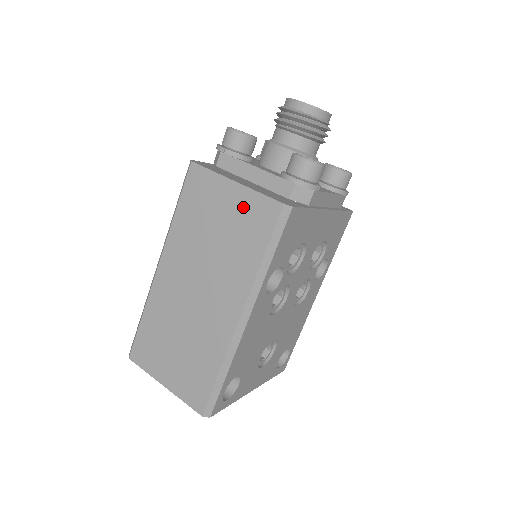
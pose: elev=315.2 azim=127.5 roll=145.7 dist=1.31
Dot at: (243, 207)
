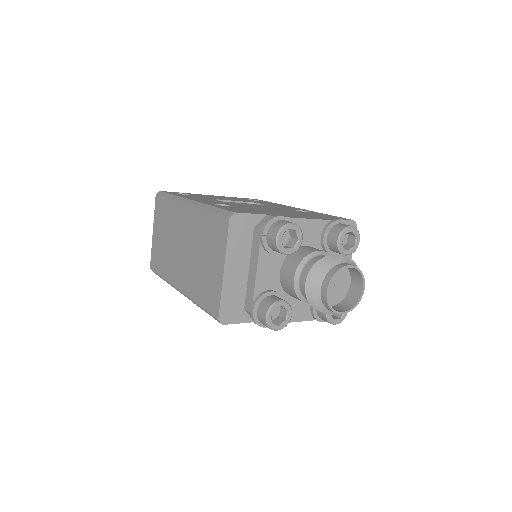
Dot at: (214, 282)
